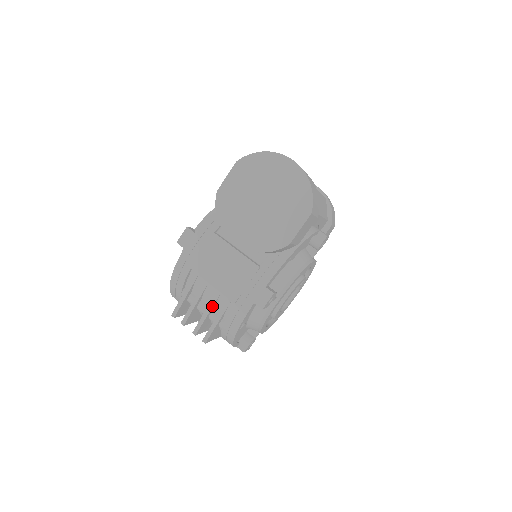
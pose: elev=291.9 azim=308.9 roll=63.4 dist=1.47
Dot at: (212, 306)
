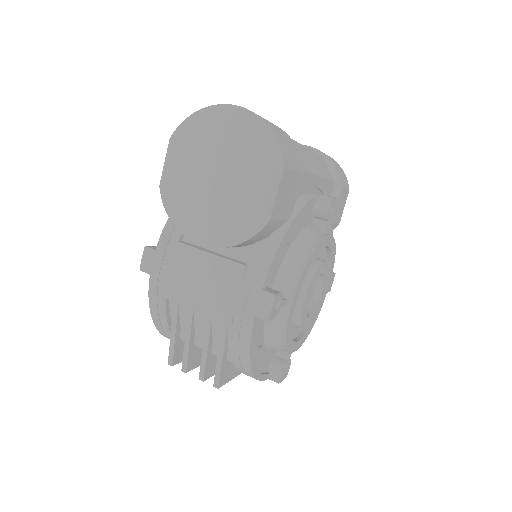
Dot at: (208, 337)
